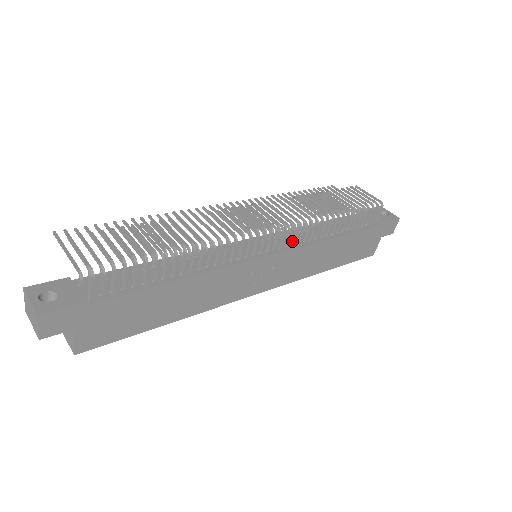
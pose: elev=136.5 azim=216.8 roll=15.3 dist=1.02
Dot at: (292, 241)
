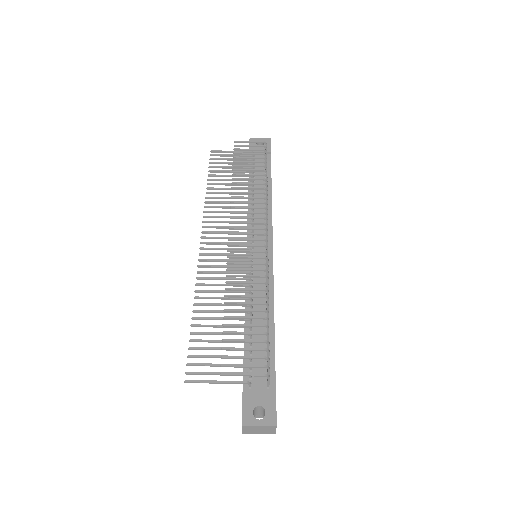
Dot at: occluded
